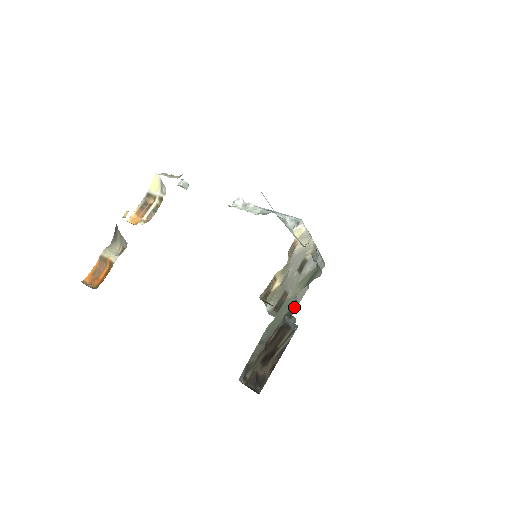
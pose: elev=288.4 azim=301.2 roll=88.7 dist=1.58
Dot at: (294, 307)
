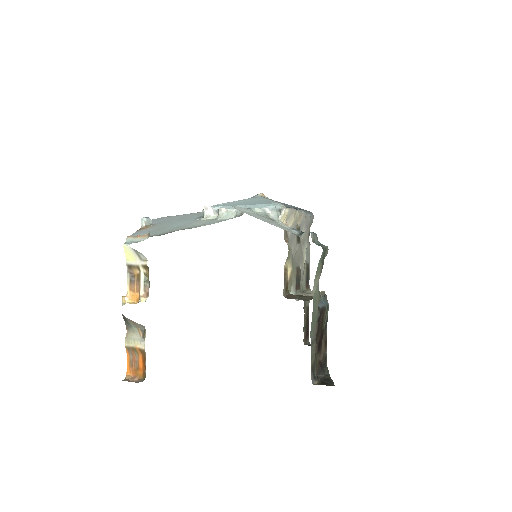
Dot at: (308, 270)
